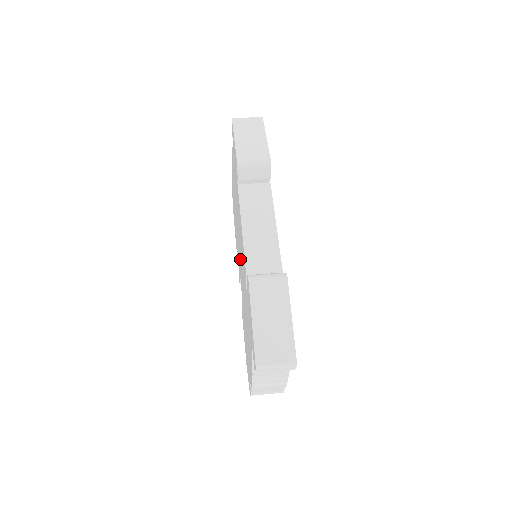
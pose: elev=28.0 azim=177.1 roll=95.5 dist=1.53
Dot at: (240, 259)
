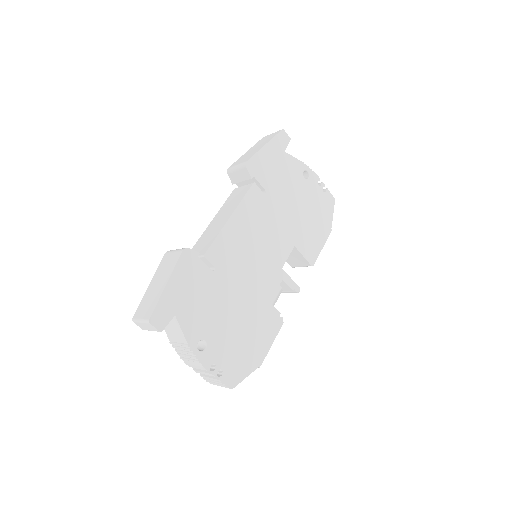
Dot at: occluded
